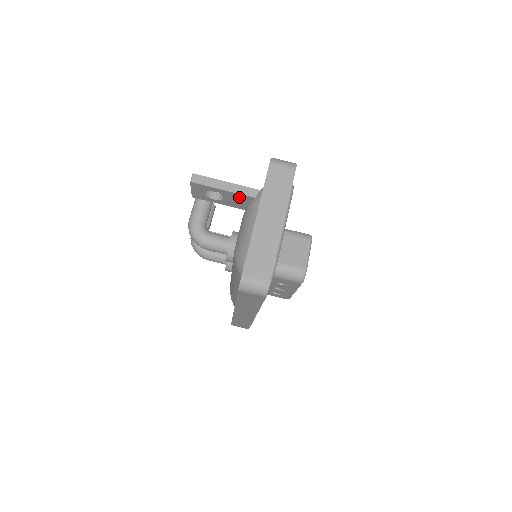
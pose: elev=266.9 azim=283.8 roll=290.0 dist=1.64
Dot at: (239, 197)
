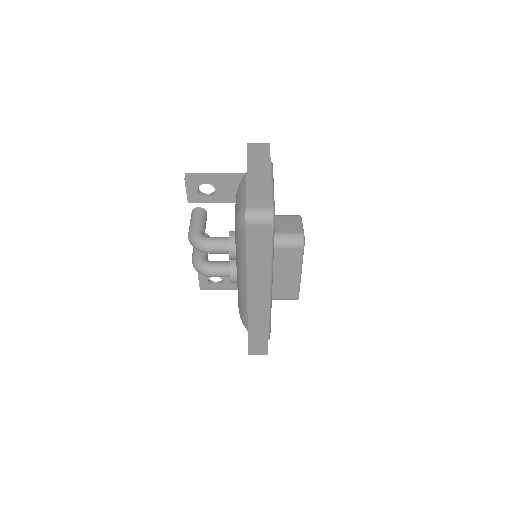
Dot at: (229, 183)
